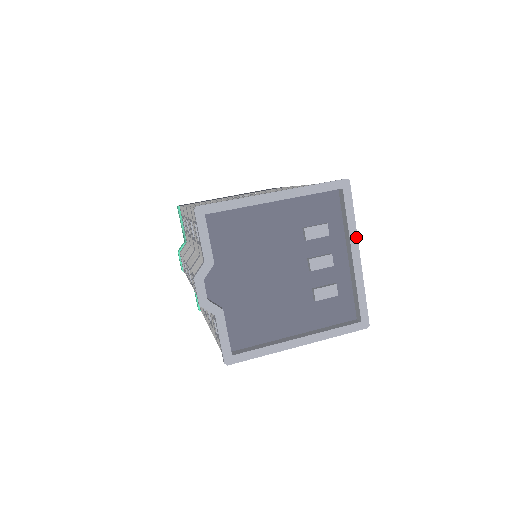
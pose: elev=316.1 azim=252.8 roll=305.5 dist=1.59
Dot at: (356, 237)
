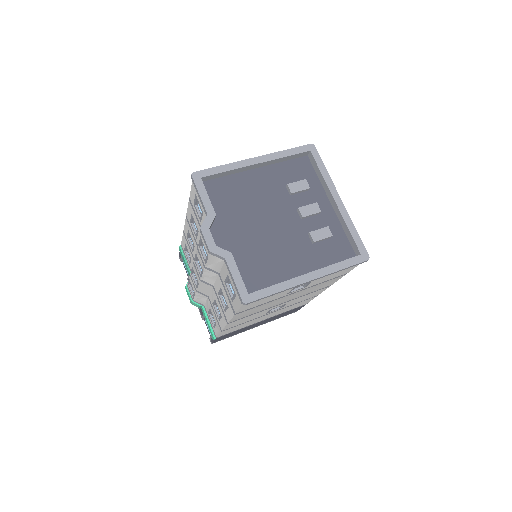
Dot at: (333, 185)
